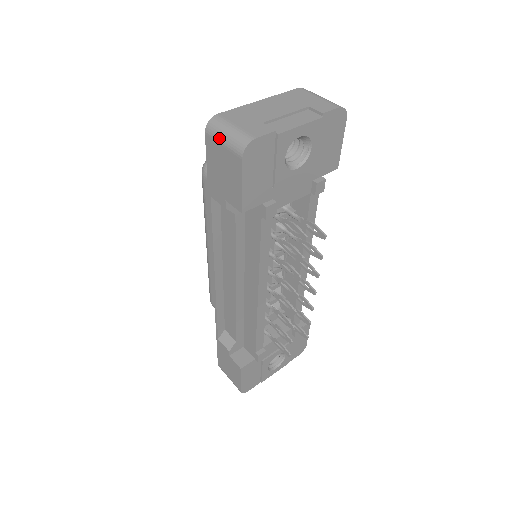
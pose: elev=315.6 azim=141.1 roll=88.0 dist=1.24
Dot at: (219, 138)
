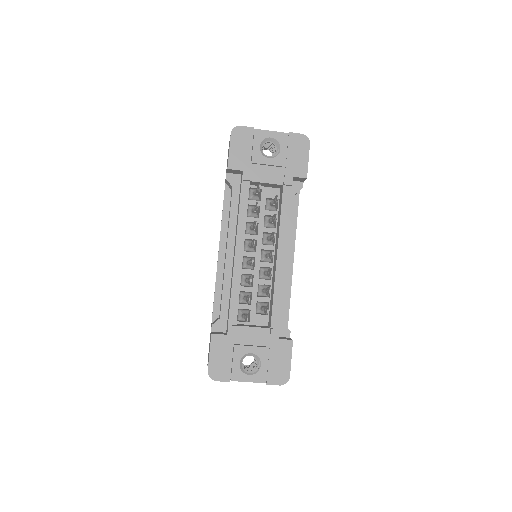
Dot at: occluded
